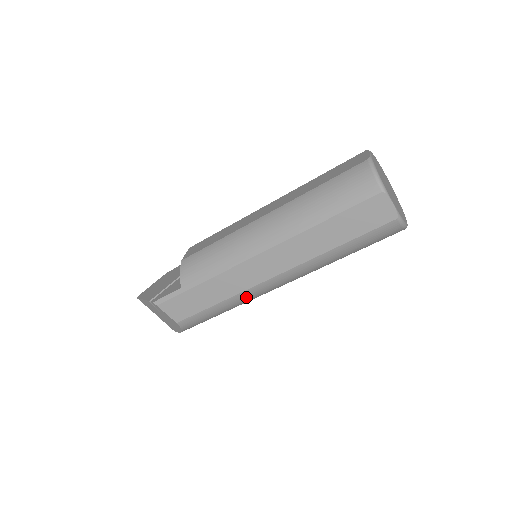
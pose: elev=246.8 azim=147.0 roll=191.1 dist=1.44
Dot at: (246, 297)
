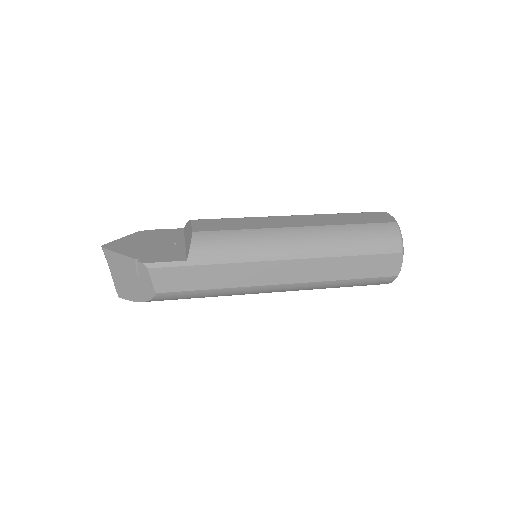
Dot at: (241, 292)
